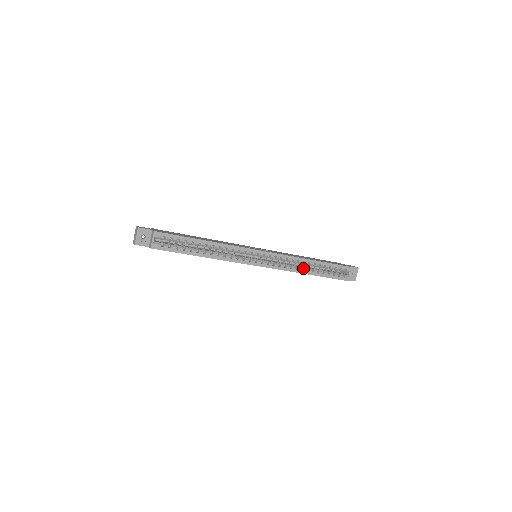
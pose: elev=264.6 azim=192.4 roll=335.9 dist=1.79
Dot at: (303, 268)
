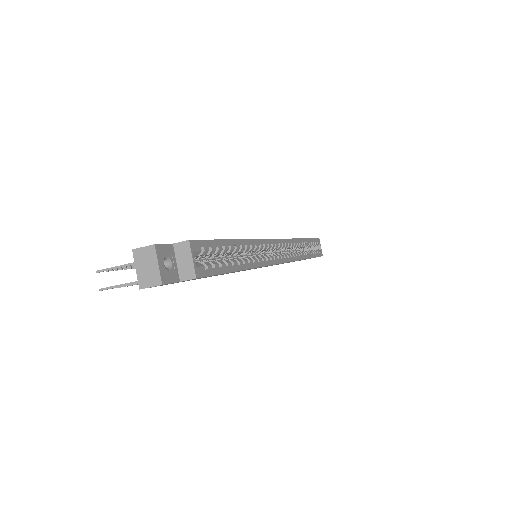
Dot at: (301, 252)
